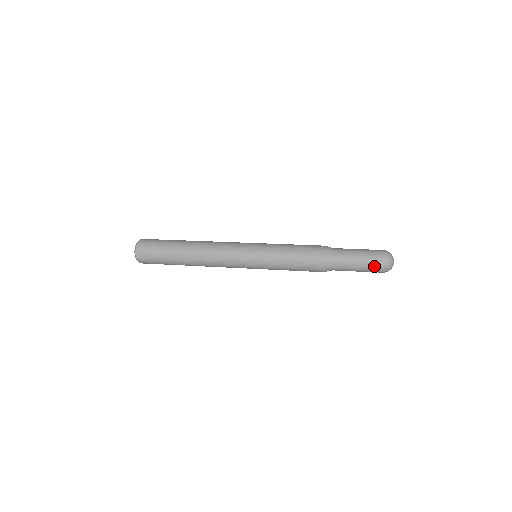
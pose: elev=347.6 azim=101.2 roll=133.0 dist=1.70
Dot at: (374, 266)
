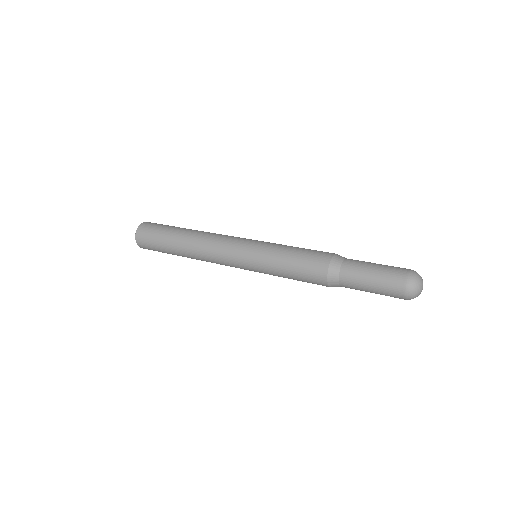
Dot at: (392, 286)
